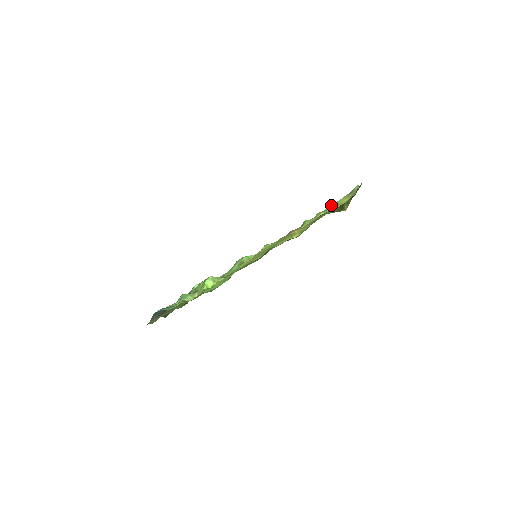
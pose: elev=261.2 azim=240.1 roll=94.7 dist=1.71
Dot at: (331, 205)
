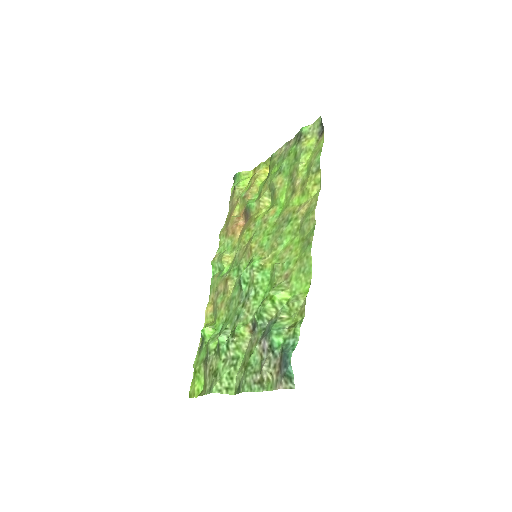
Dot at: (282, 163)
